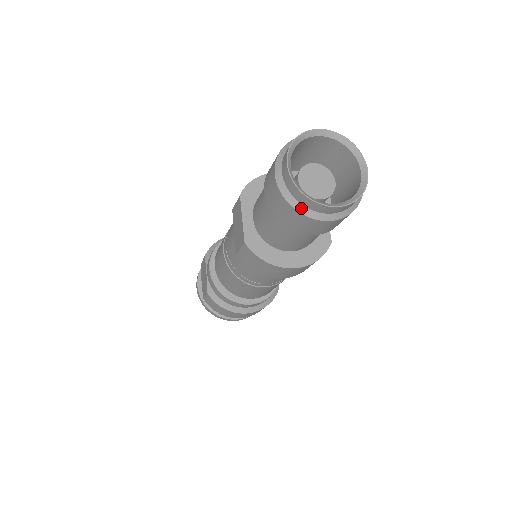
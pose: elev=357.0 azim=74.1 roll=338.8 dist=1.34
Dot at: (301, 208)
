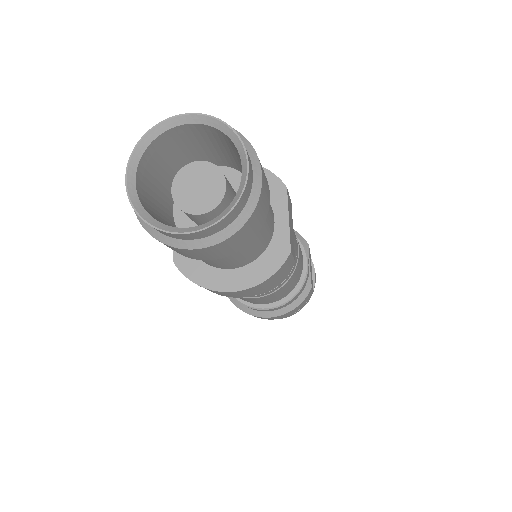
Dot at: (157, 234)
